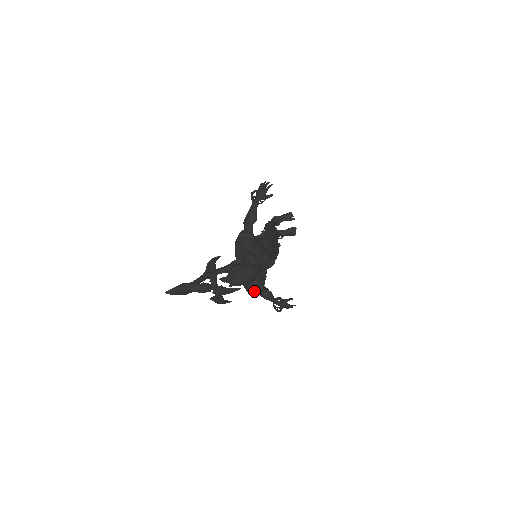
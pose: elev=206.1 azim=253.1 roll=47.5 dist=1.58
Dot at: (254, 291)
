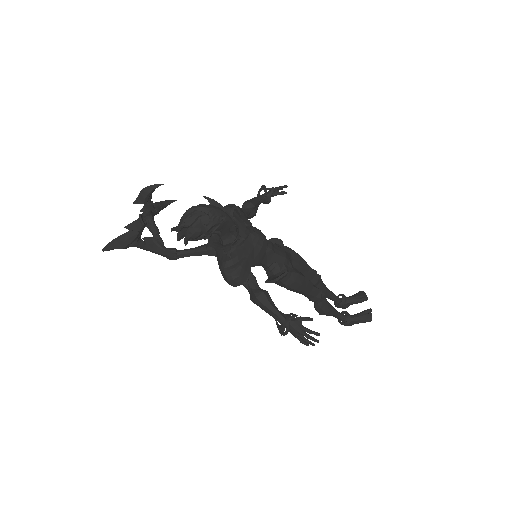
Dot at: (228, 267)
